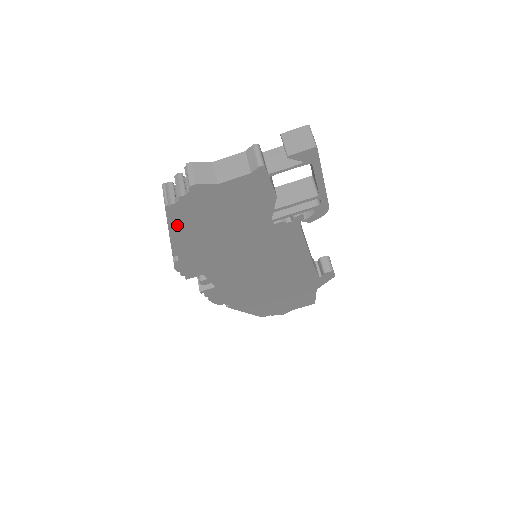
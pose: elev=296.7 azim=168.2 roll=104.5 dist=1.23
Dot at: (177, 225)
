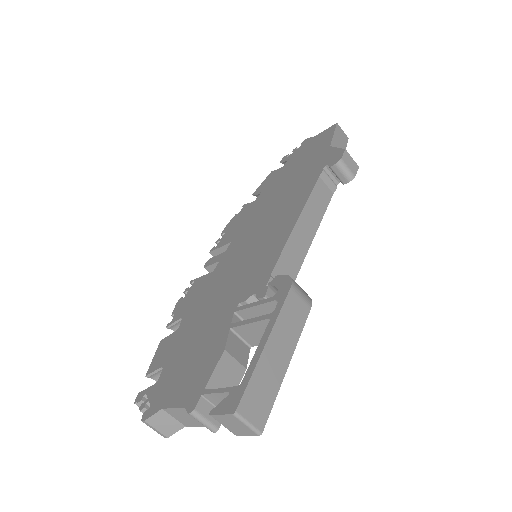
Dot at: occluded
